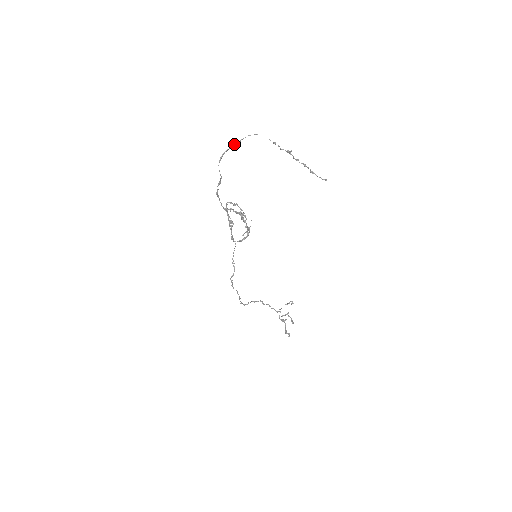
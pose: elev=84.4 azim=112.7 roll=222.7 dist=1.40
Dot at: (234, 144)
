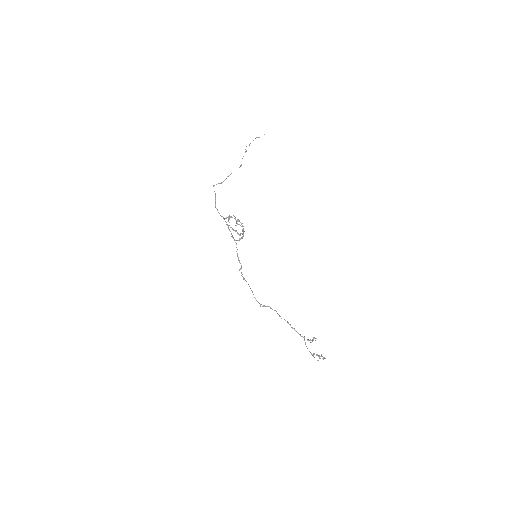
Dot at: (221, 183)
